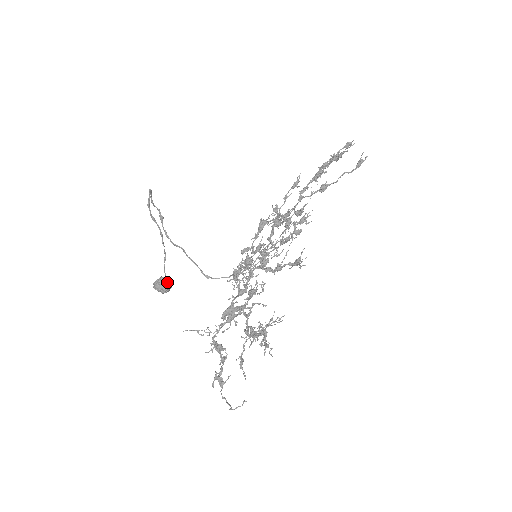
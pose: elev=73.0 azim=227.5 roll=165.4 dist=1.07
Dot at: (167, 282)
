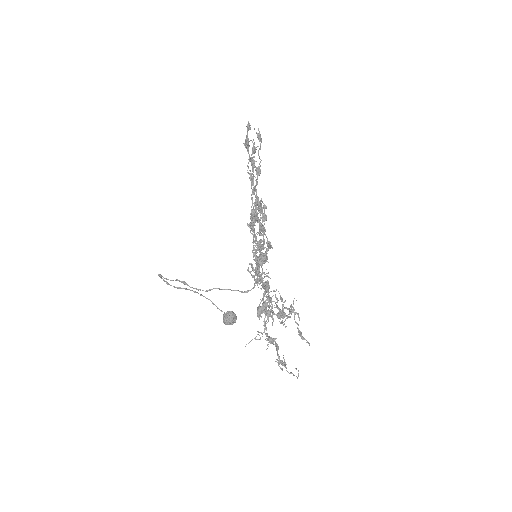
Dot at: (229, 315)
